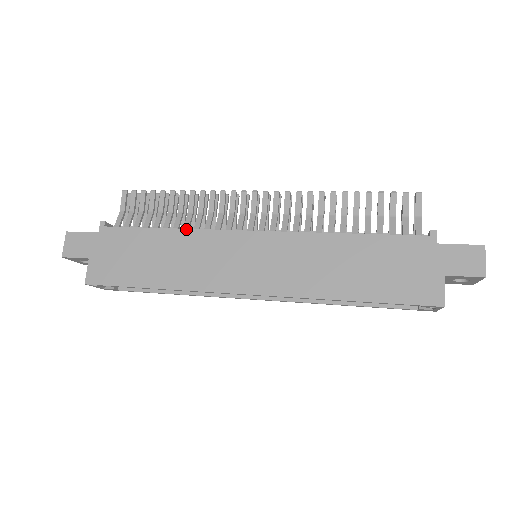
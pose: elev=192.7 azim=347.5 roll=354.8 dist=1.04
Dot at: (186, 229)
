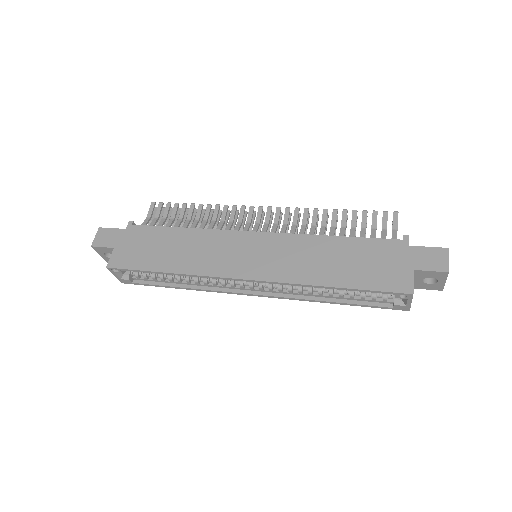
Dot at: (200, 228)
